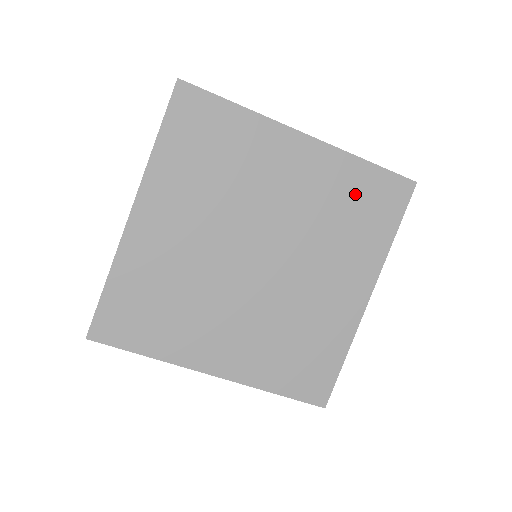
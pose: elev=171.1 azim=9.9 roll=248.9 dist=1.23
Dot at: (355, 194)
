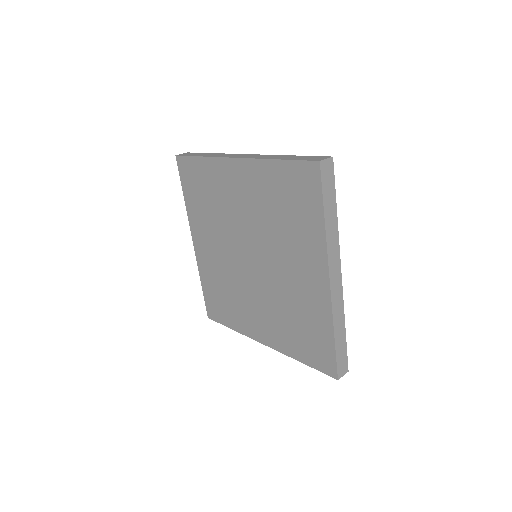
Dot at: (311, 328)
